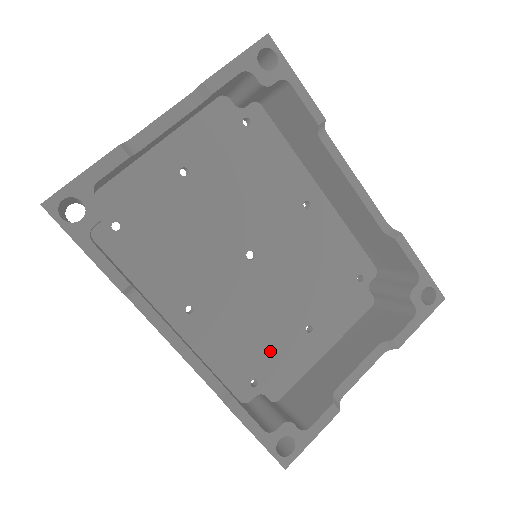
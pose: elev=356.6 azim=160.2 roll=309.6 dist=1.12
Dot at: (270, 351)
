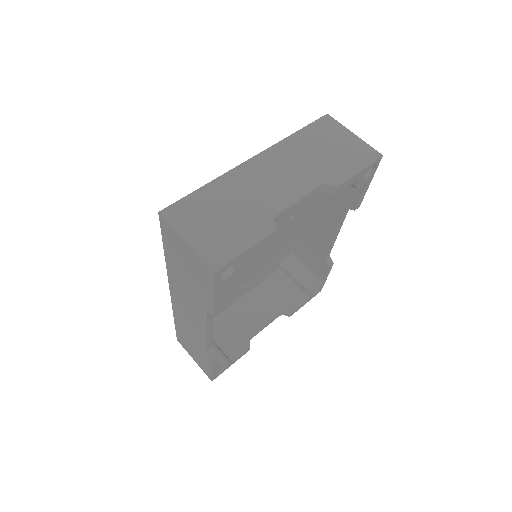
Dot at: occluded
